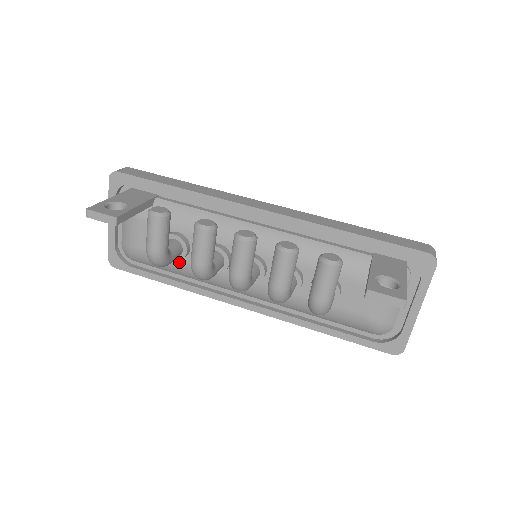
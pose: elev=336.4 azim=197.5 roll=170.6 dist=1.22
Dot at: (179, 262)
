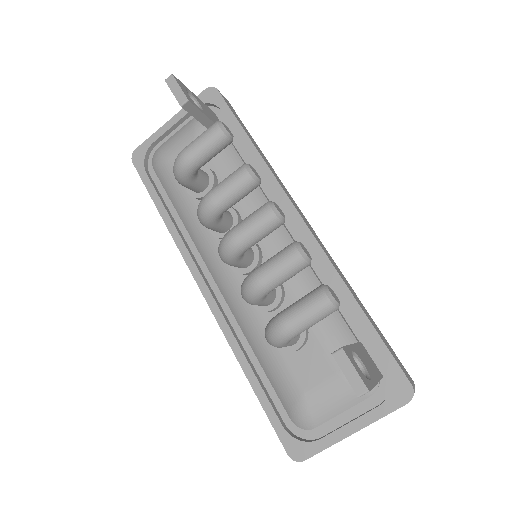
Dot at: (190, 199)
